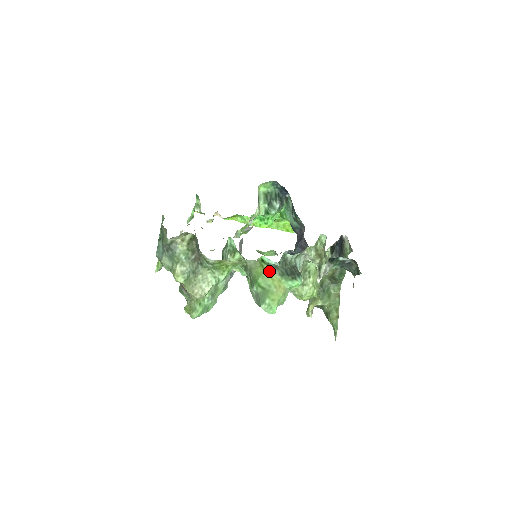
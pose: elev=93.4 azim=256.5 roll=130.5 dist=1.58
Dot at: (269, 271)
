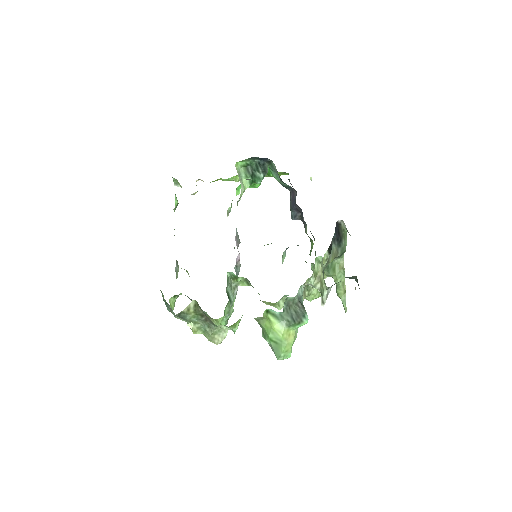
Dot at: (276, 325)
